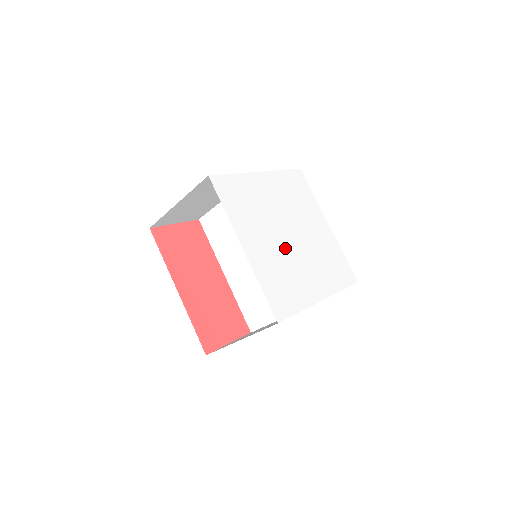
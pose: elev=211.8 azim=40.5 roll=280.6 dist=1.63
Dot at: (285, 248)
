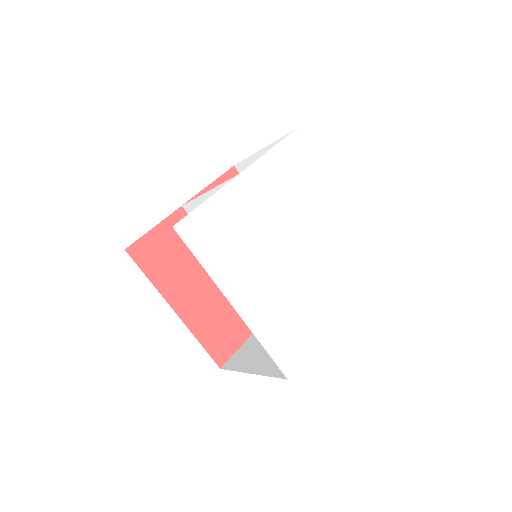
Dot at: (287, 272)
